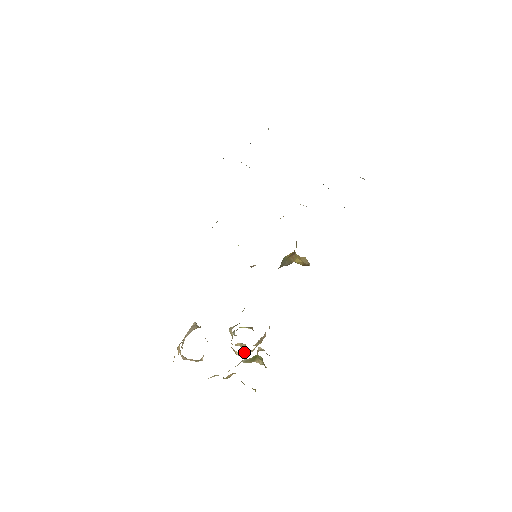
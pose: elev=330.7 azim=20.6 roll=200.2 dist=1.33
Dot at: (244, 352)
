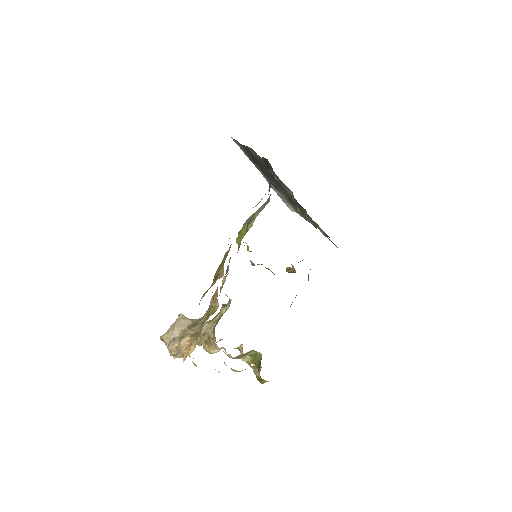
Dot at: (220, 349)
